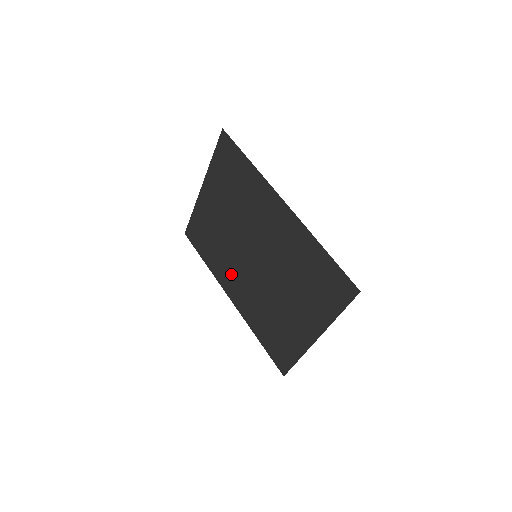
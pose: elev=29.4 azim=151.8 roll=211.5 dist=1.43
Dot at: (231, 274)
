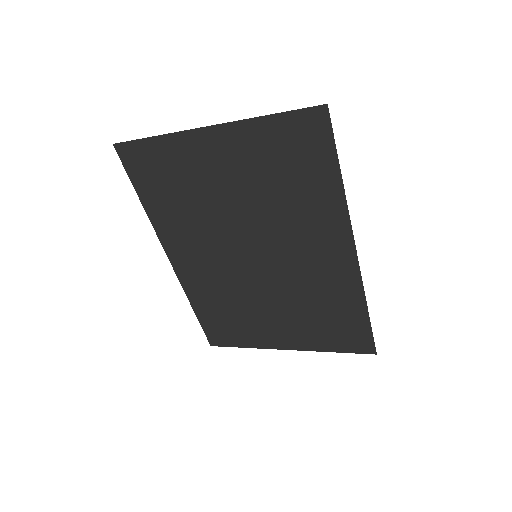
Dot at: (193, 244)
